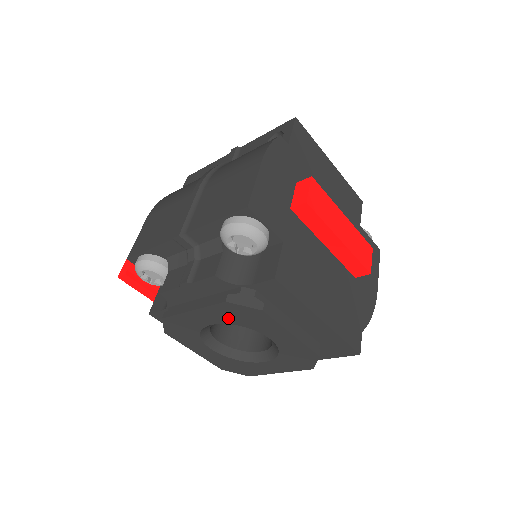
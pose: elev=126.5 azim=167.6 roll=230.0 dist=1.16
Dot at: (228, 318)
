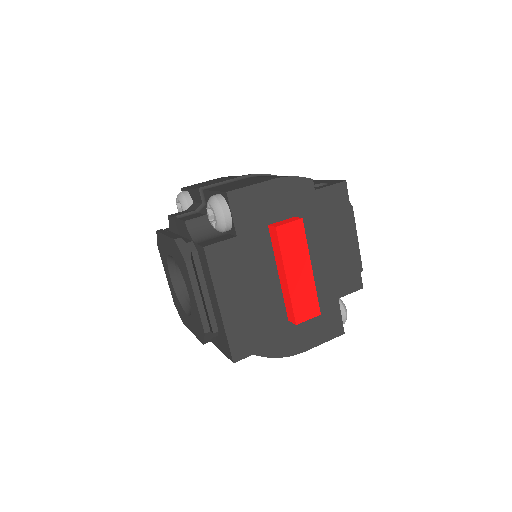
Dot at: (175, 256)
